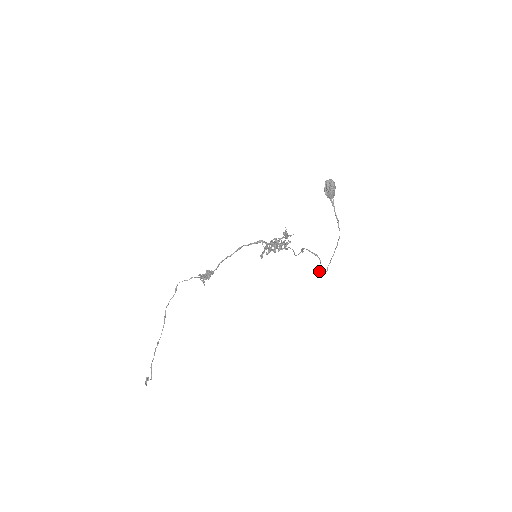
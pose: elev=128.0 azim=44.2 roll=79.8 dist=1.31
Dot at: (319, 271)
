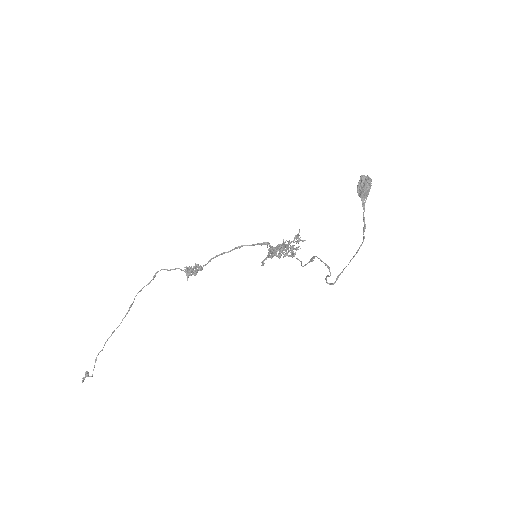
Dot at: (326, 279)
